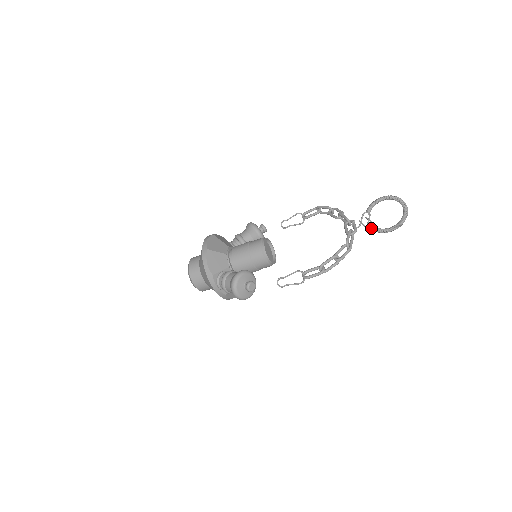
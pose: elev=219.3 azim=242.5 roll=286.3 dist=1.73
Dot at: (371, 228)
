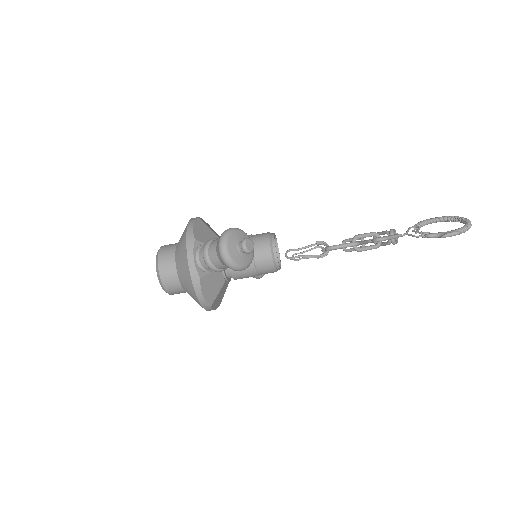
Dot at: (422, 233)
